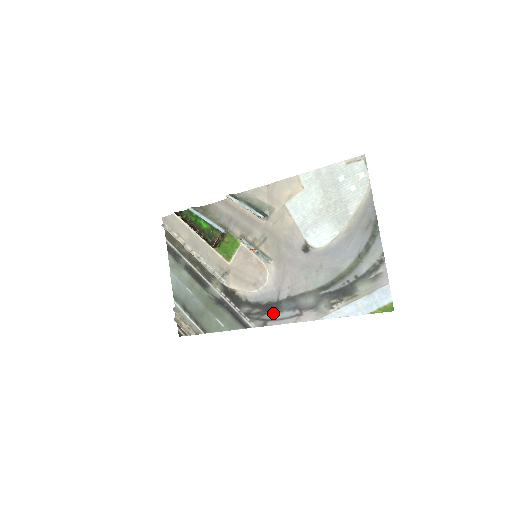
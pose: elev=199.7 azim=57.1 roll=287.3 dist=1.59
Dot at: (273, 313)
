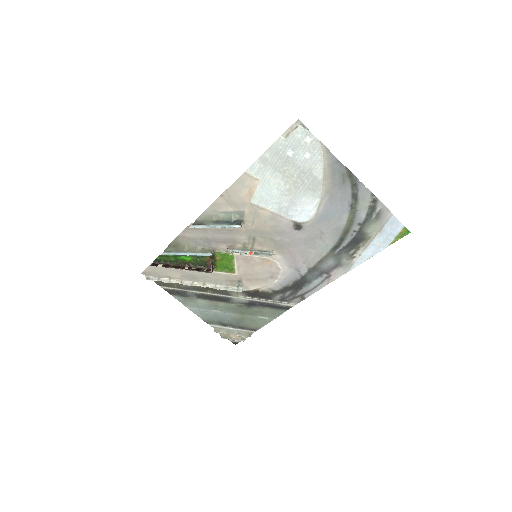
Dot at: (304, 287)
